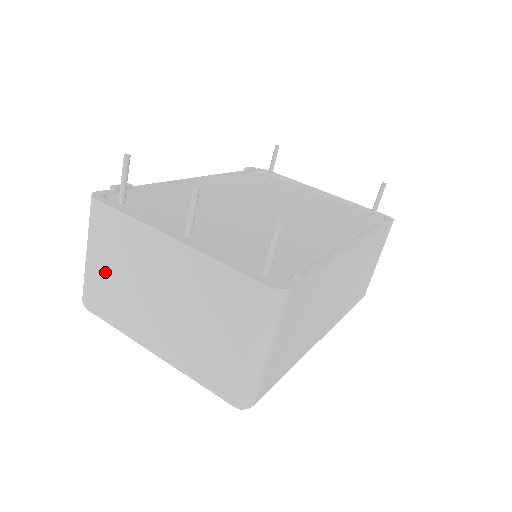
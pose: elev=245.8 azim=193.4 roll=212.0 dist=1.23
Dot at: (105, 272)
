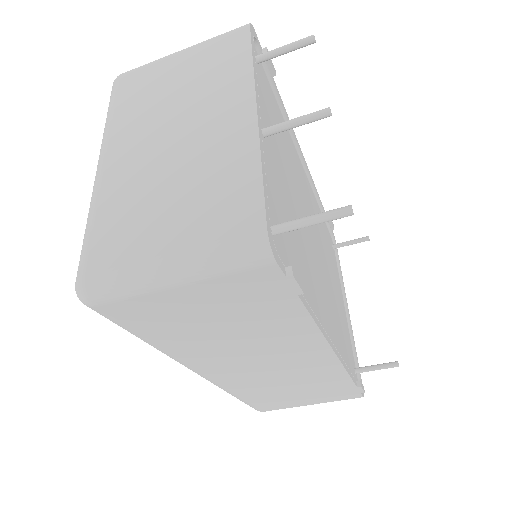
Dot at: (170, 74)
